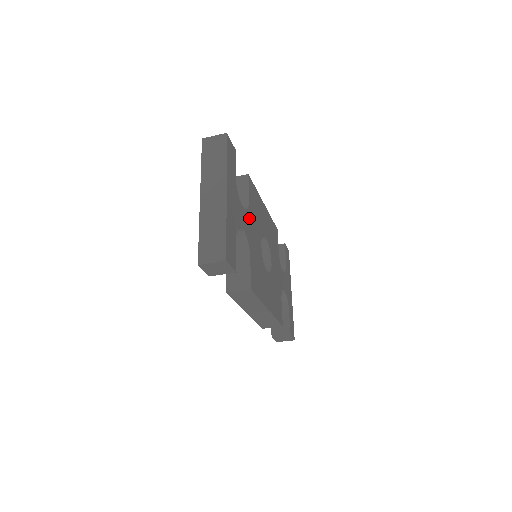
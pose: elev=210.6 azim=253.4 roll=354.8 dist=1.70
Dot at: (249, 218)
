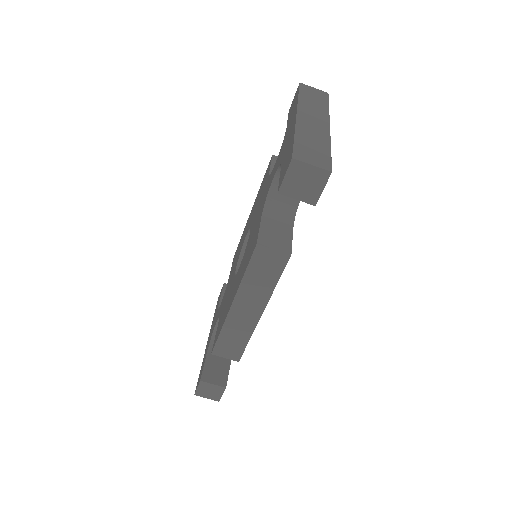
Dot at: occluded
